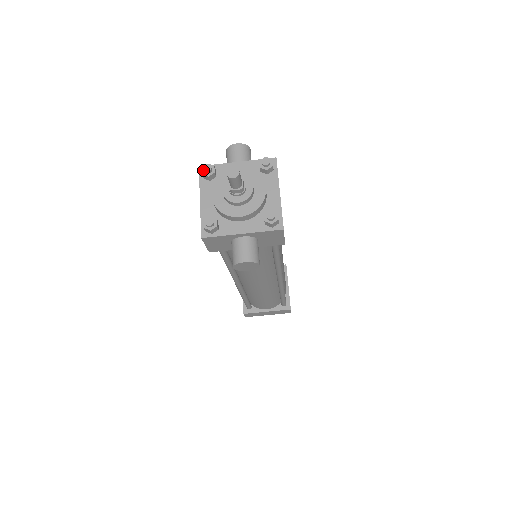
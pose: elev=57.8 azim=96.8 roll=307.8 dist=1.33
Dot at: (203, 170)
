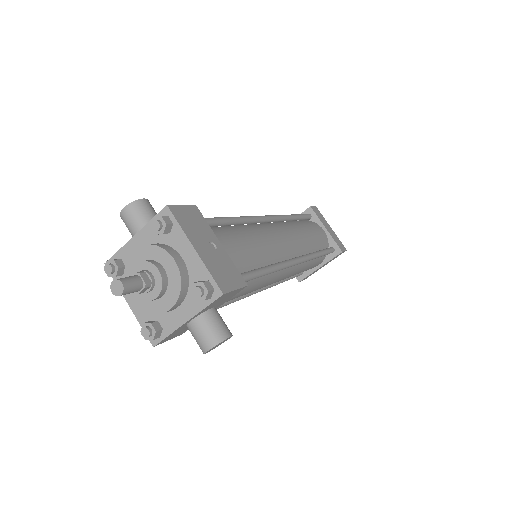
Dot at: (107, 272)
